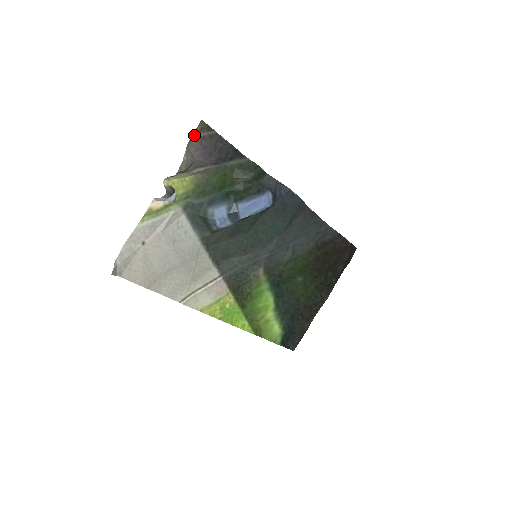
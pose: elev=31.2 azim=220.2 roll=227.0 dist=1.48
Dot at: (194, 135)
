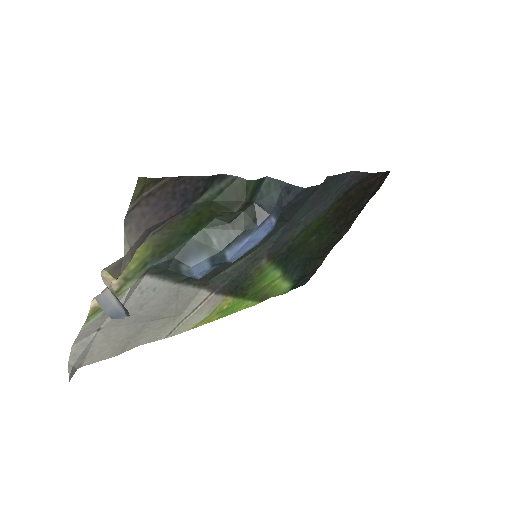
Dot at: (132, 203)
